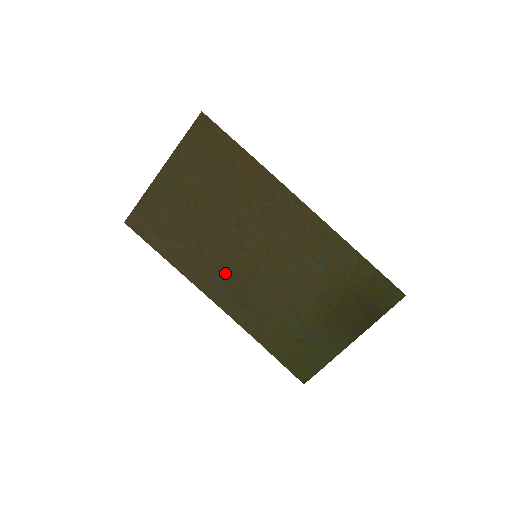
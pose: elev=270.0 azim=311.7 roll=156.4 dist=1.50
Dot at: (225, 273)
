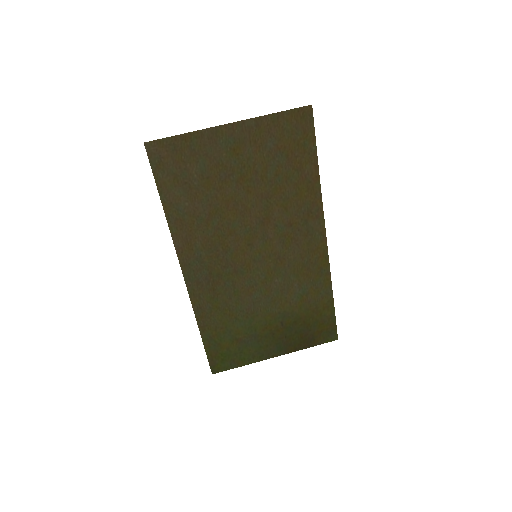
Dot at: (215, 254)
